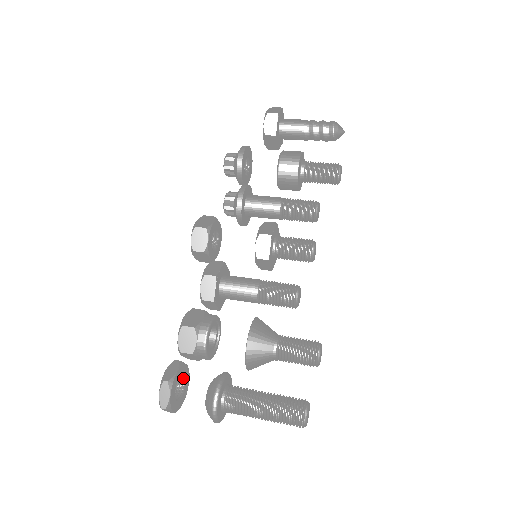
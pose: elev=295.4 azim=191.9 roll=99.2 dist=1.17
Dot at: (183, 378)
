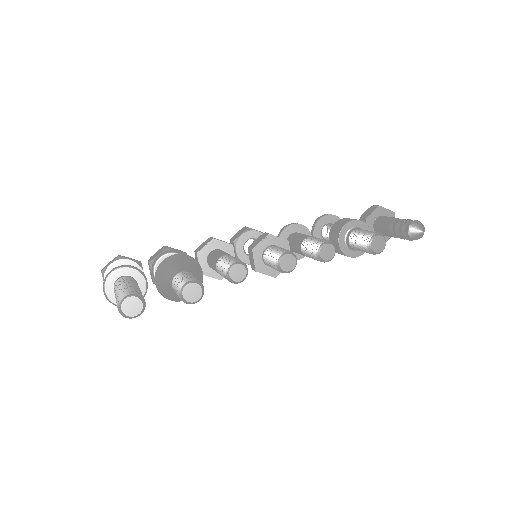
Dot at: occluded
